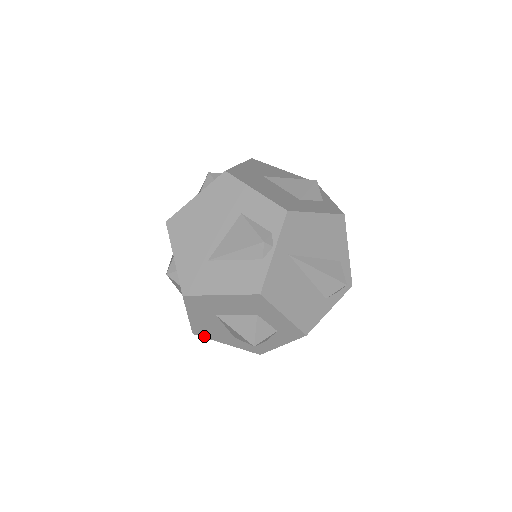
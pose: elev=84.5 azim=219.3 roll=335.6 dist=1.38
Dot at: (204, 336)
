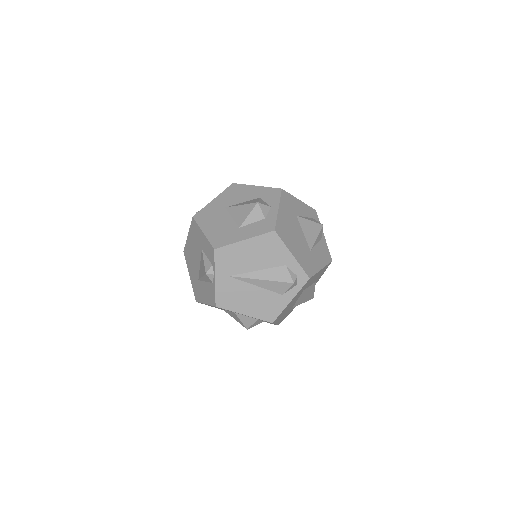
Dot at: occluded
